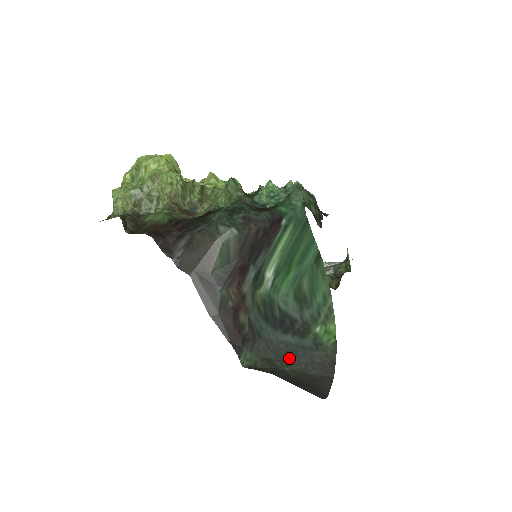
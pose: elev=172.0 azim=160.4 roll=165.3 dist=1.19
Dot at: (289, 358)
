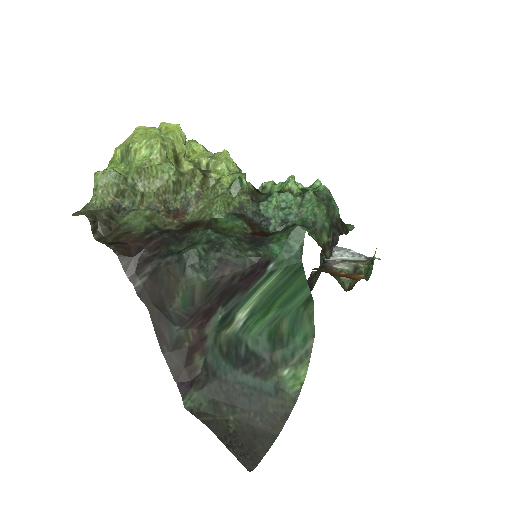
Dot at: (240, 403)
